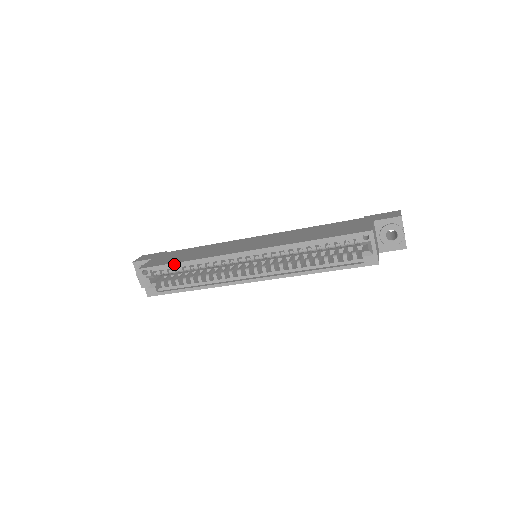
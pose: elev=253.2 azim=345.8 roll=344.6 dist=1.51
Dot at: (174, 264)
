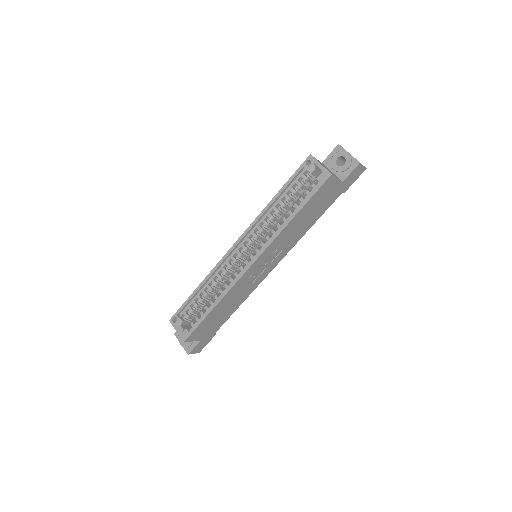
Dot at: (192, 295)
